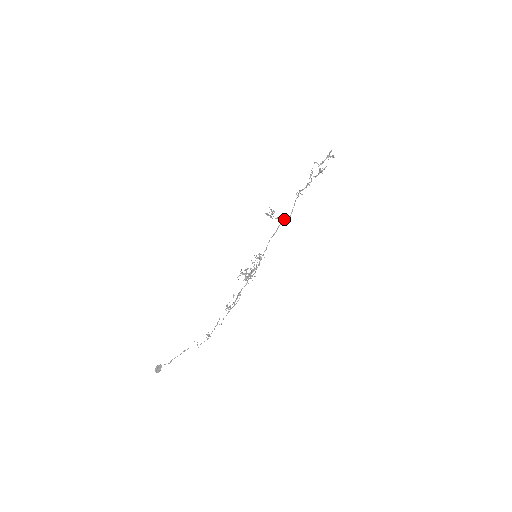
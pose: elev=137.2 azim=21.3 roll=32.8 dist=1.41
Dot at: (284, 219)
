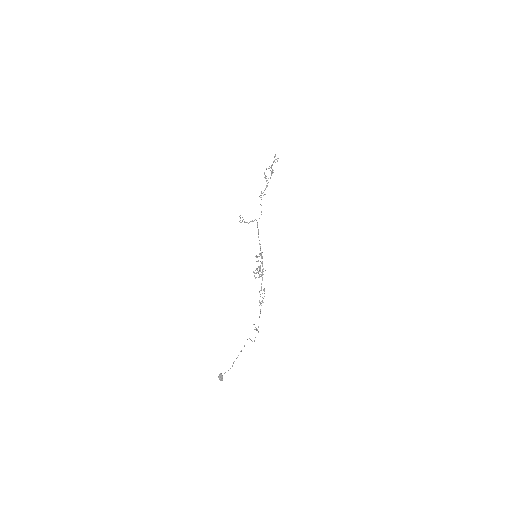
Dot at: occluded
